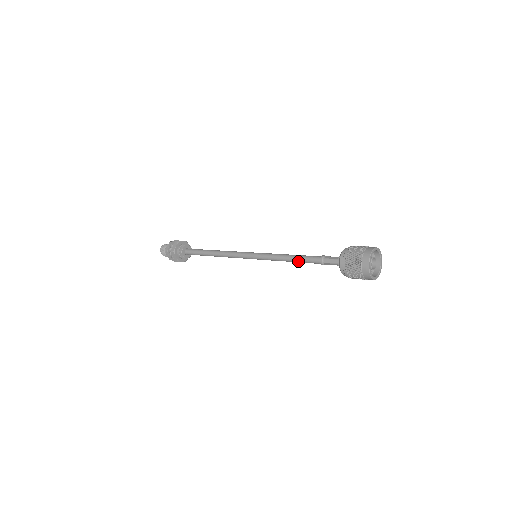
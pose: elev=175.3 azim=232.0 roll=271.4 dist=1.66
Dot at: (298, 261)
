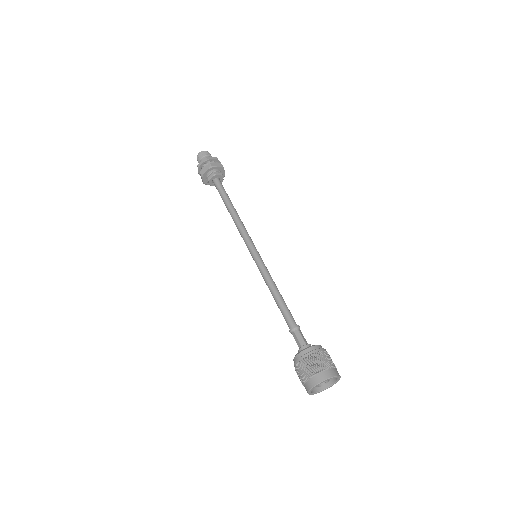
Dot at: occluded
